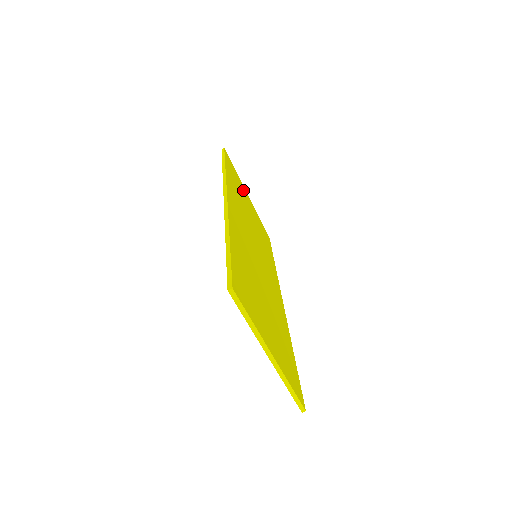
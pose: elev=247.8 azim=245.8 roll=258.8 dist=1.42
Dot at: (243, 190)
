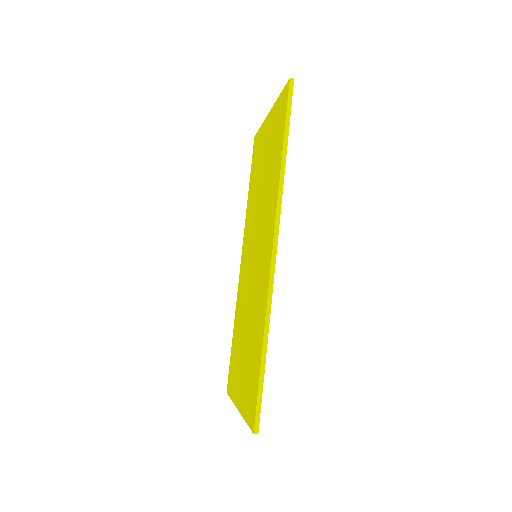
Dot at: occluded
